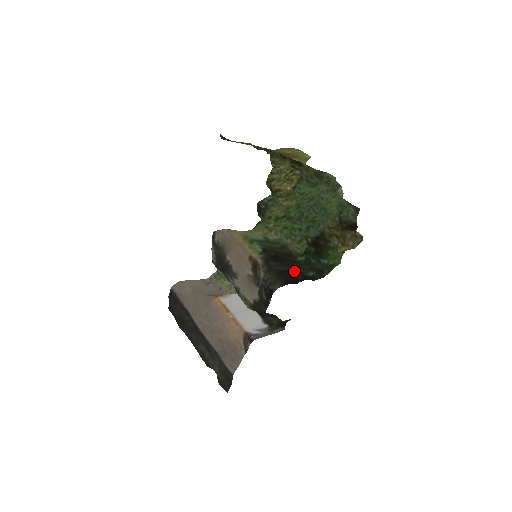
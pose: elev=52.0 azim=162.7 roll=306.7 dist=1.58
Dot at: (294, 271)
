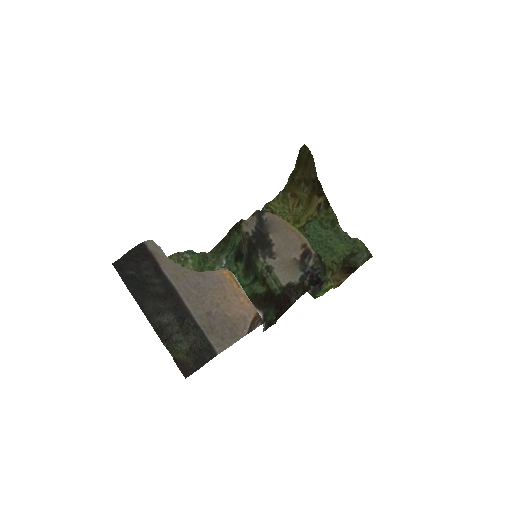
Dot at: occluded
